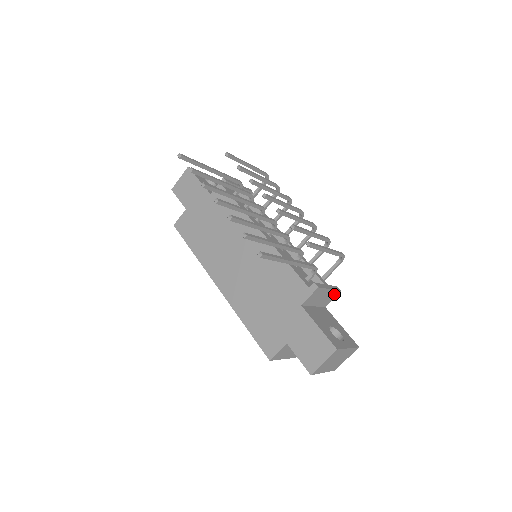
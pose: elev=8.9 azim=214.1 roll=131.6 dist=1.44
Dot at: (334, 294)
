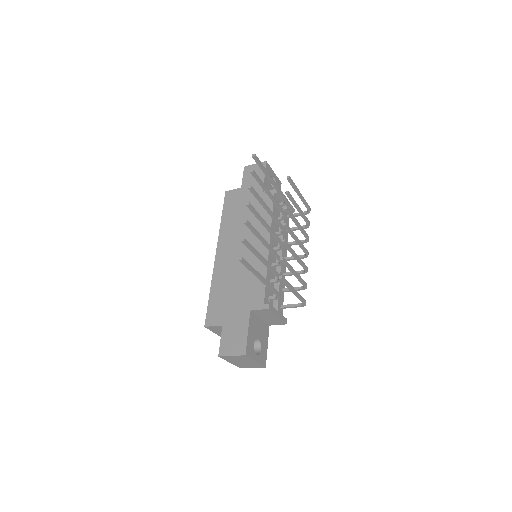
Dot at: (280, 322)
